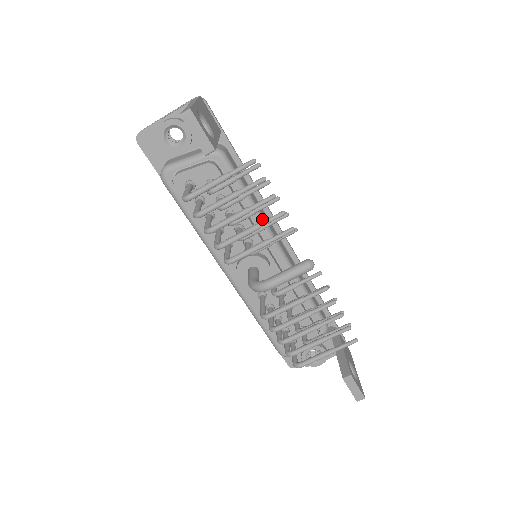
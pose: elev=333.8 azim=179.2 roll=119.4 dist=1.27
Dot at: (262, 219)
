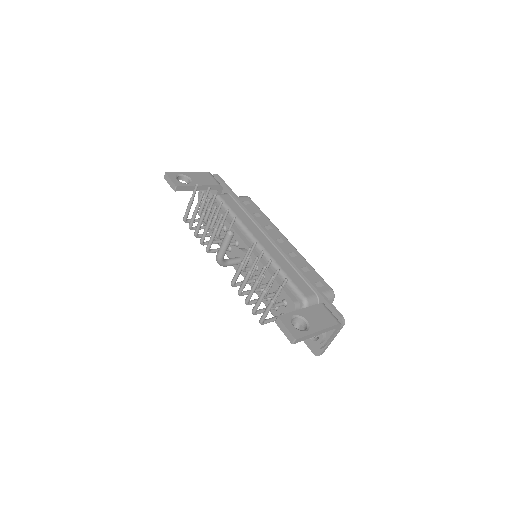
Dot at: (242, 226)
